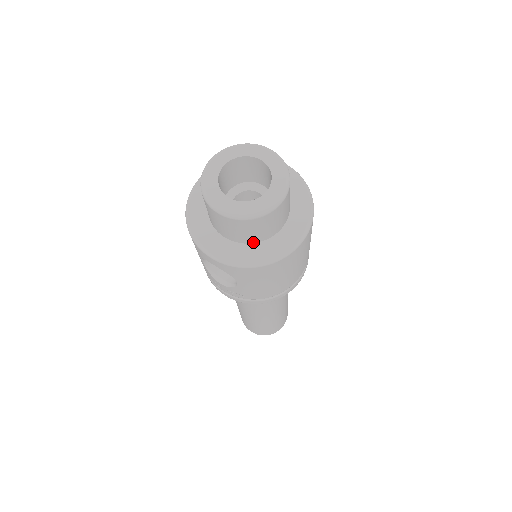
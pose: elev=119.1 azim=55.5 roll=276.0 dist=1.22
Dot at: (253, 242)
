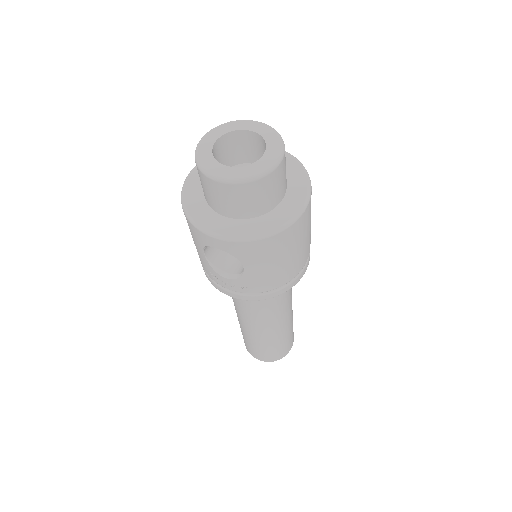
Dot at: (255, 216)
